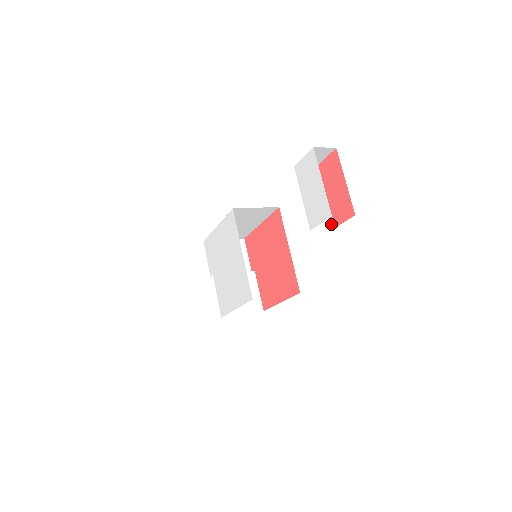
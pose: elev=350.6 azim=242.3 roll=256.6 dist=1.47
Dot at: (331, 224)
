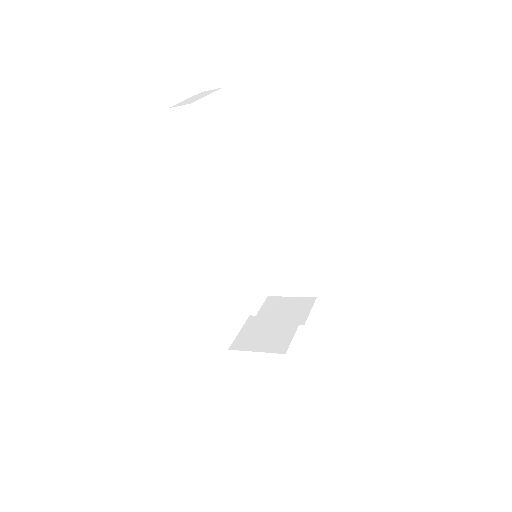
Dot at: occluded
